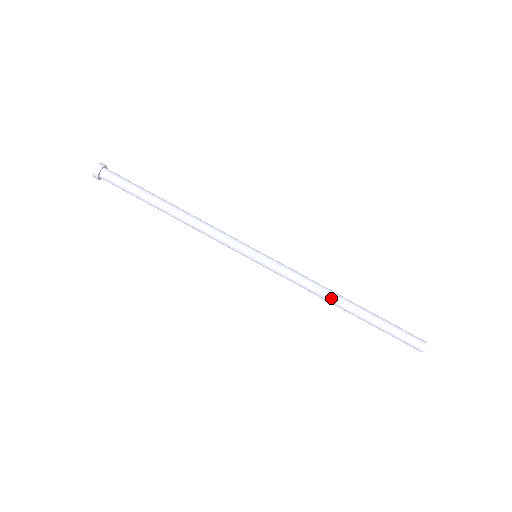
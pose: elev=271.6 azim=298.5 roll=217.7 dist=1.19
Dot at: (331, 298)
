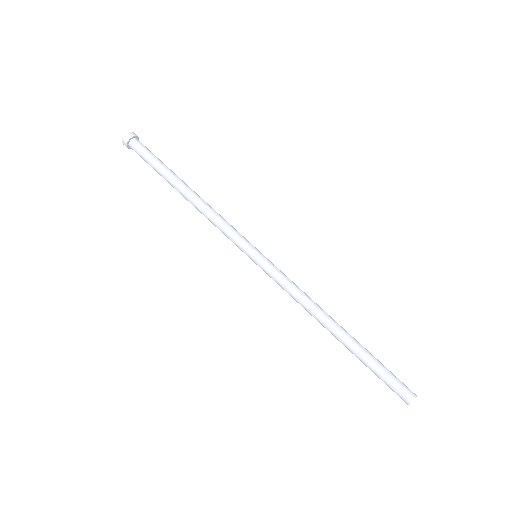
Dot at: (325, 315)
